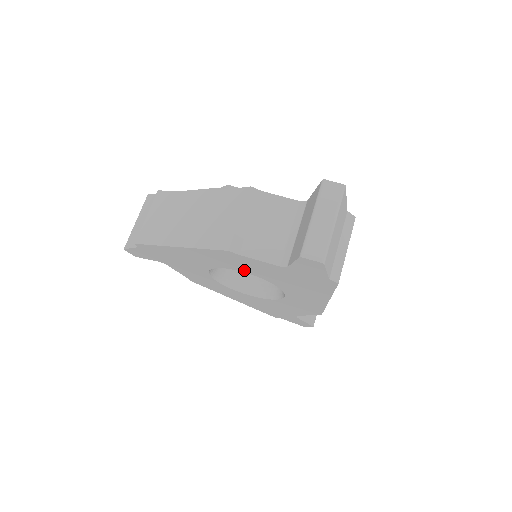
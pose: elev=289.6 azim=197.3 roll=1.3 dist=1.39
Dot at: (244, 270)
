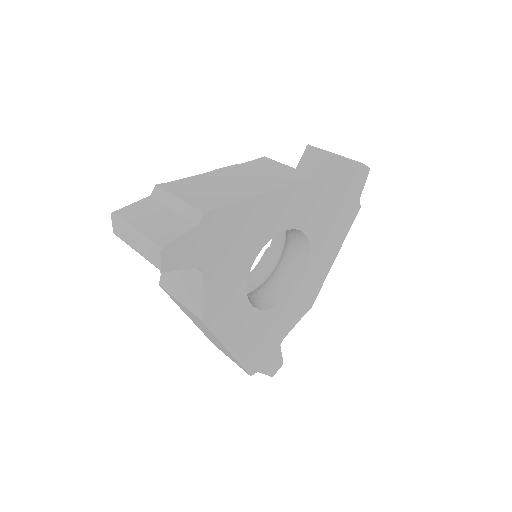
Dot at: (302, 224)
